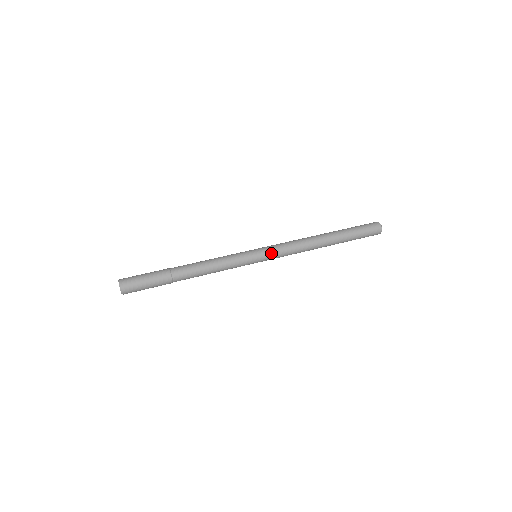
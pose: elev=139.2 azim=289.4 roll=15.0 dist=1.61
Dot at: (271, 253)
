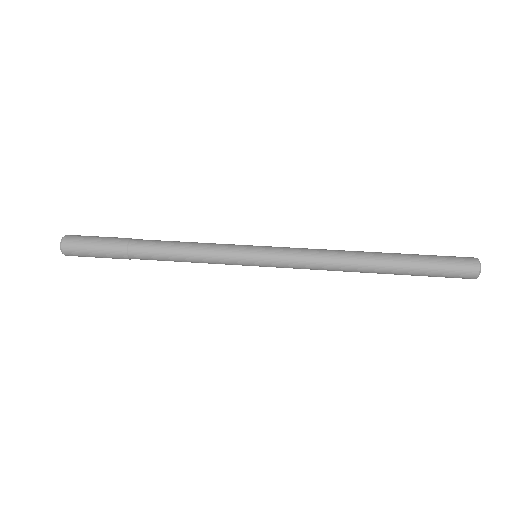
Dot at: (277, 255)
